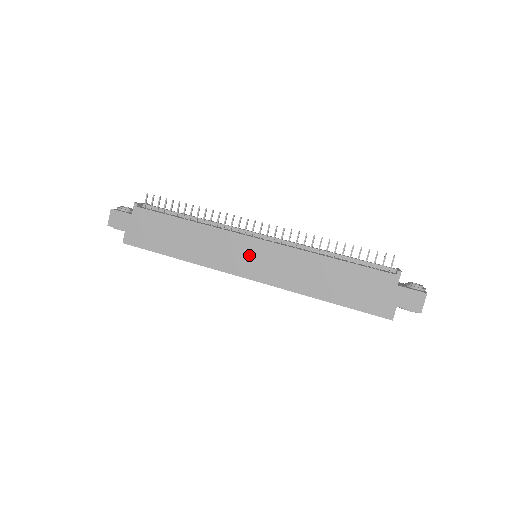
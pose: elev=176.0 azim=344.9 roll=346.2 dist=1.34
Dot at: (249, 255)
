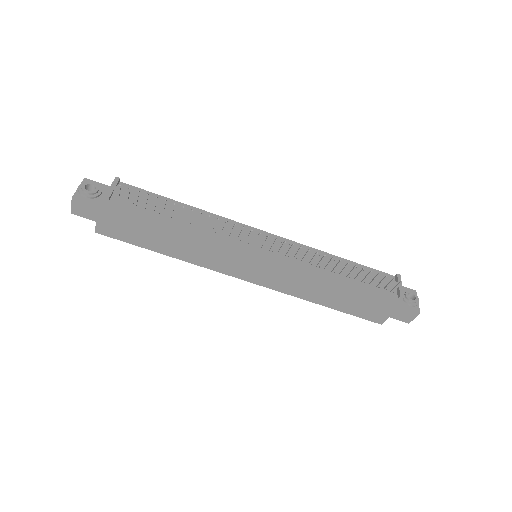
Dot at: (251, 264)
